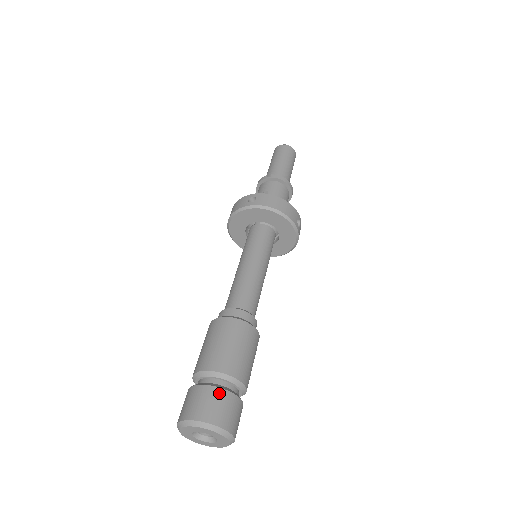
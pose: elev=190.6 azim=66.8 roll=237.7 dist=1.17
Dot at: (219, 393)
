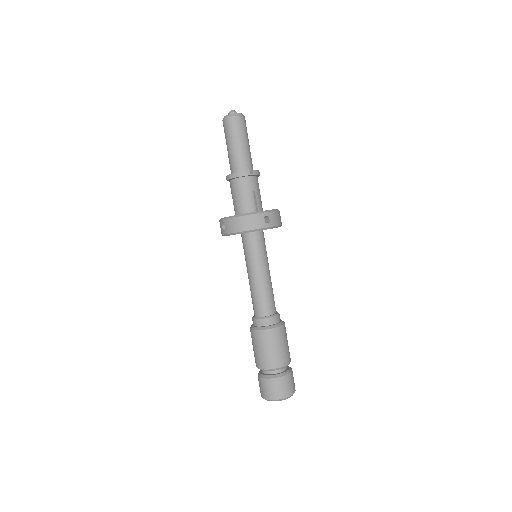
Dot at: (292, 375)
